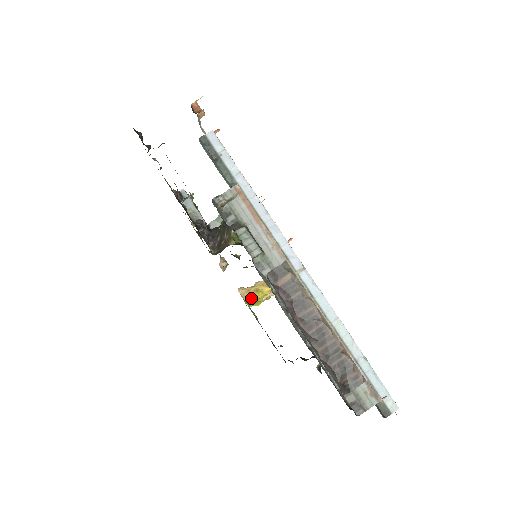
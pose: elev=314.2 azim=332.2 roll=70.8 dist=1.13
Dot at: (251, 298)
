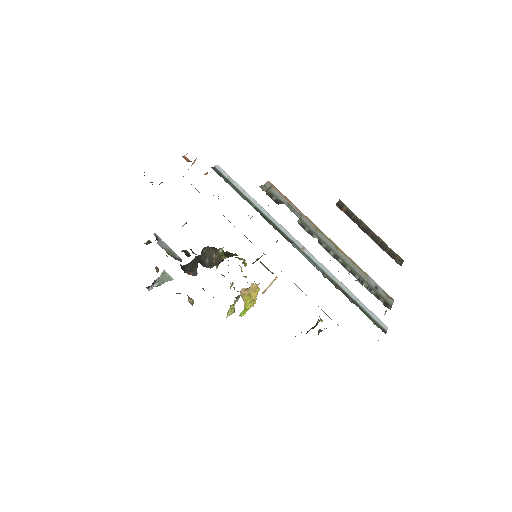
Dot at: (246, 302)
